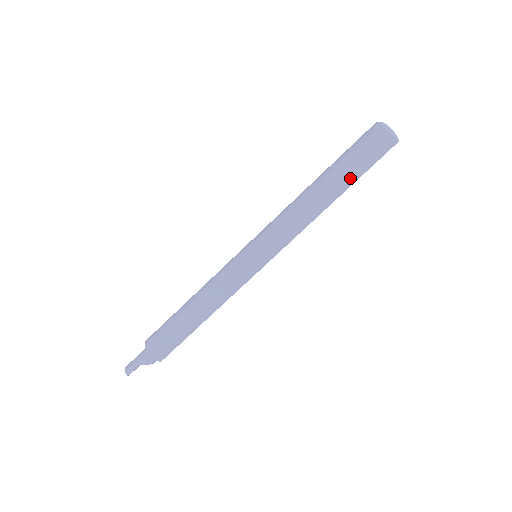
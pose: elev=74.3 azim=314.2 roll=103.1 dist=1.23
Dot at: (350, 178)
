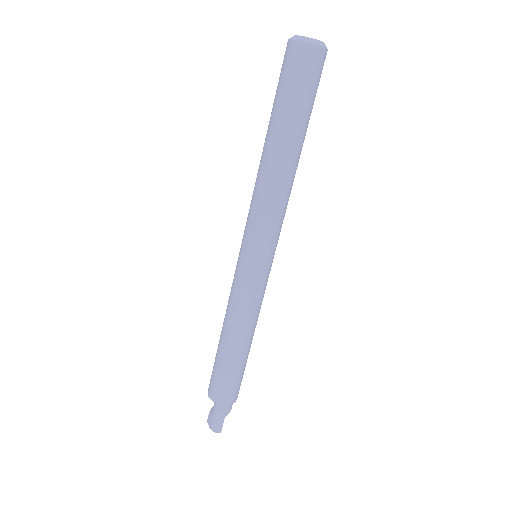
Dot at: (306, 122)
